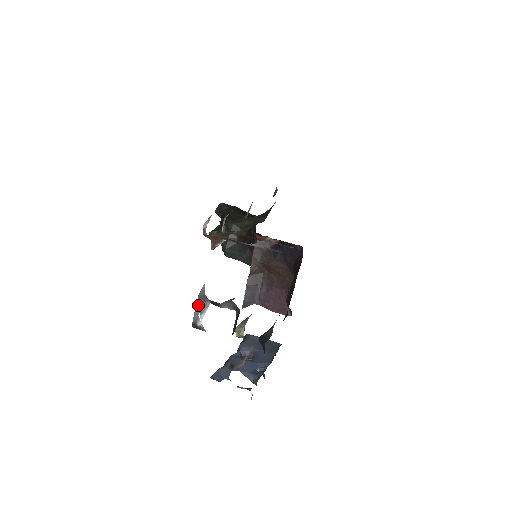
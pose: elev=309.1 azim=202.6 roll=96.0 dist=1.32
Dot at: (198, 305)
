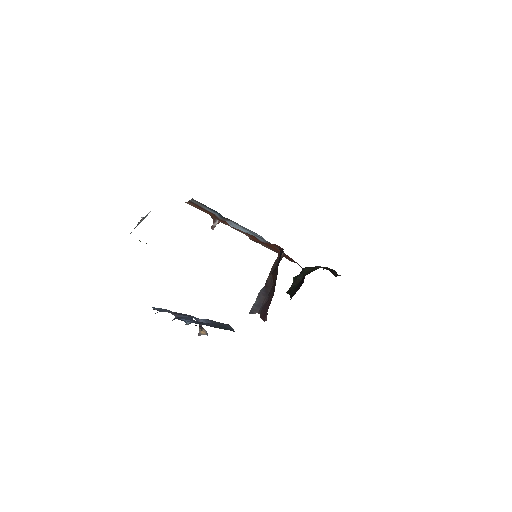
Dot at: (140, 221)
